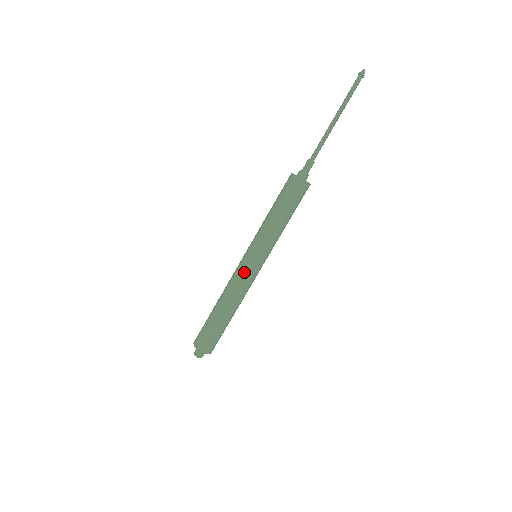
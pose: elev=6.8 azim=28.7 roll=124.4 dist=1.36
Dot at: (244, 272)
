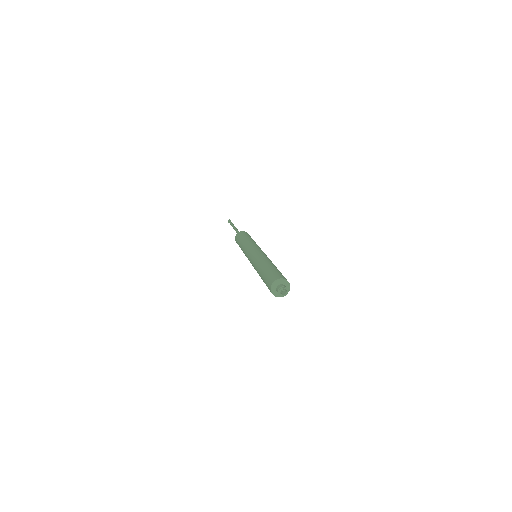
Dot at: (254, 254)
